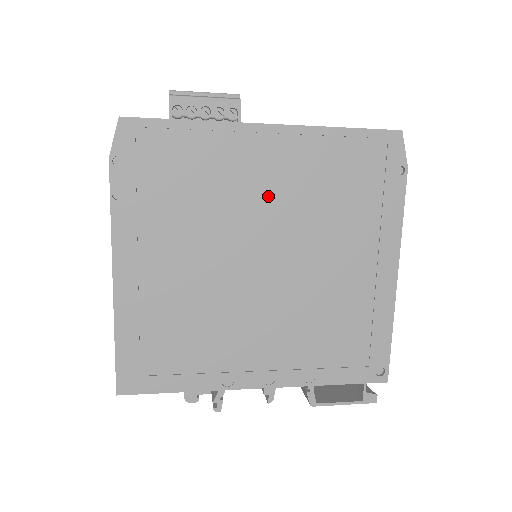
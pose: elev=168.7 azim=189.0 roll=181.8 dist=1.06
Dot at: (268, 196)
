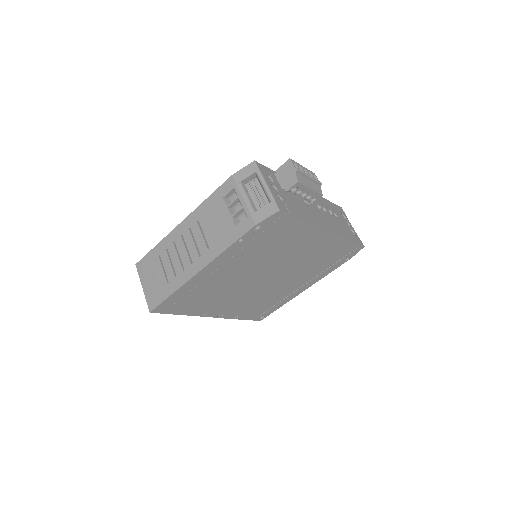
Dot at: (297, 255)
